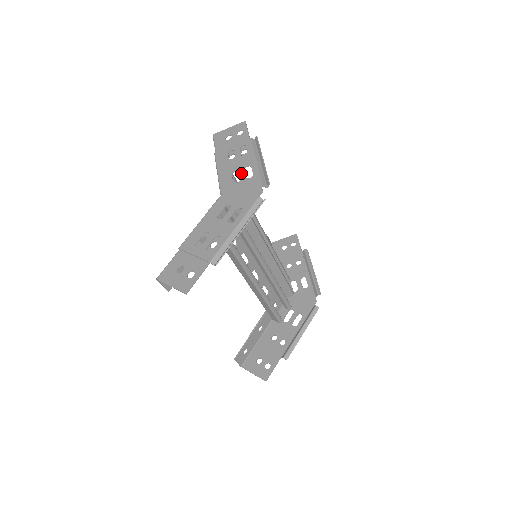
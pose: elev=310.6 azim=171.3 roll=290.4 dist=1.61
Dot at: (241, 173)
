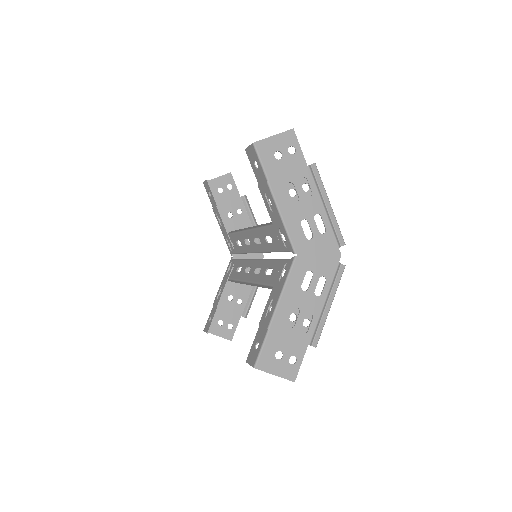
Dot at: (312, 225)
